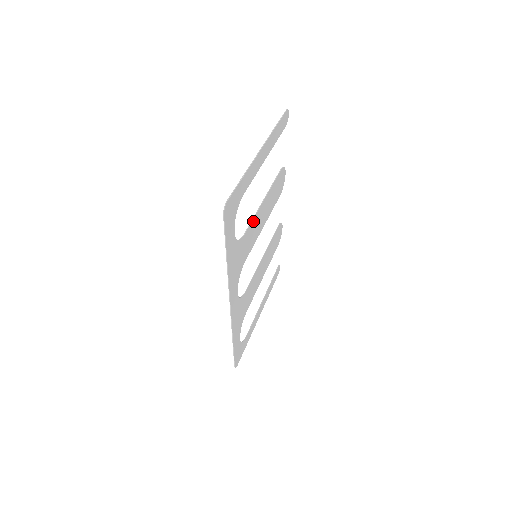
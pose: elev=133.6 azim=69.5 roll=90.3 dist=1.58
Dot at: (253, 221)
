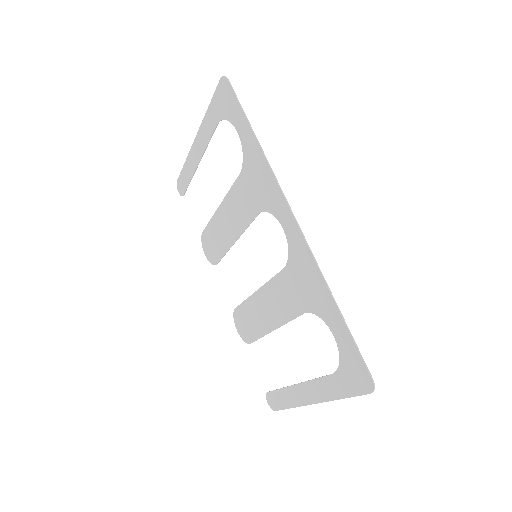
Dot at: (232, 192)
